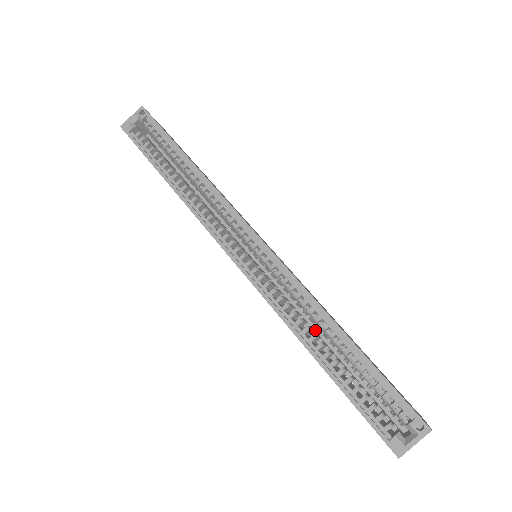
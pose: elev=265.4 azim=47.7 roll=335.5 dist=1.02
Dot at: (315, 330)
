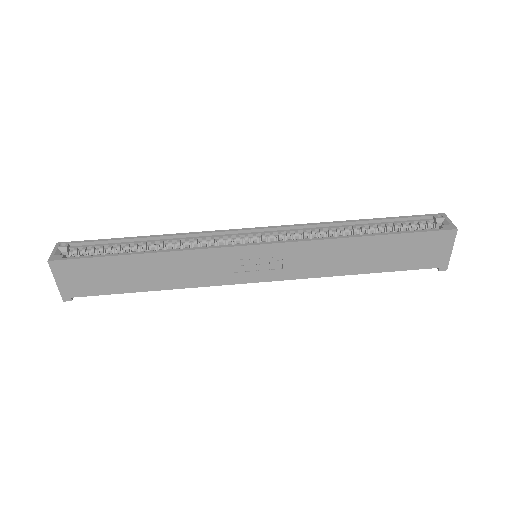
Dot at: occluded
